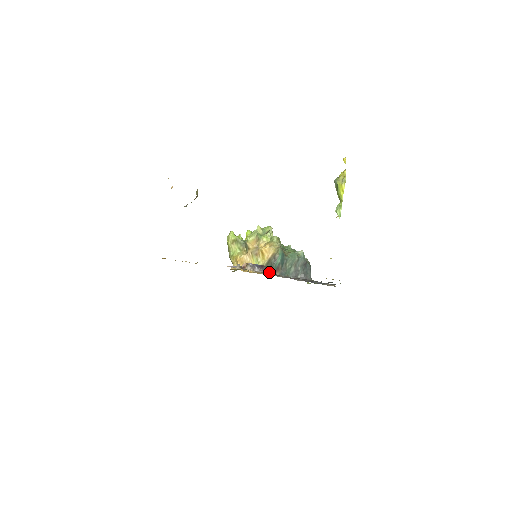
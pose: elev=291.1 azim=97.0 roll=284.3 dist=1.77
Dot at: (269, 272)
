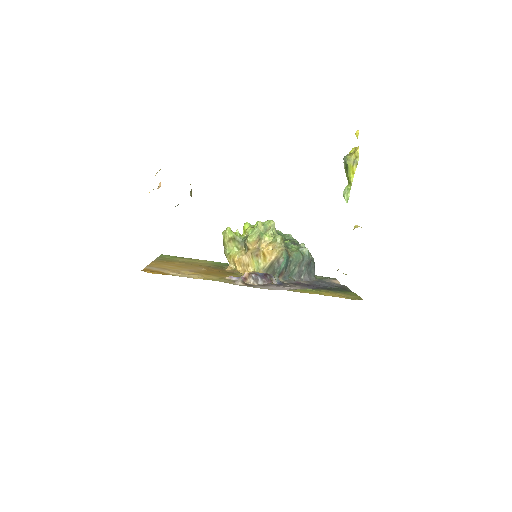
Dot at: (273, 282)
